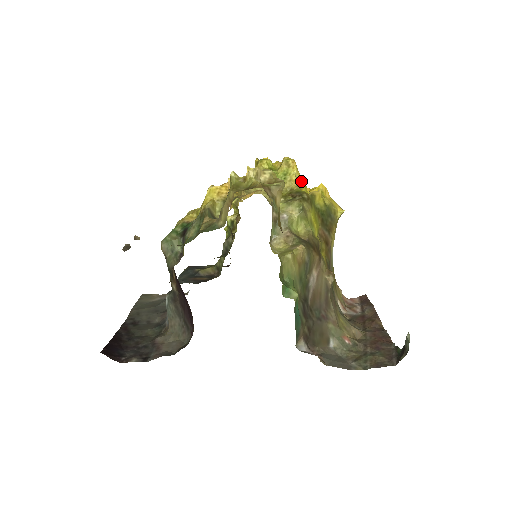
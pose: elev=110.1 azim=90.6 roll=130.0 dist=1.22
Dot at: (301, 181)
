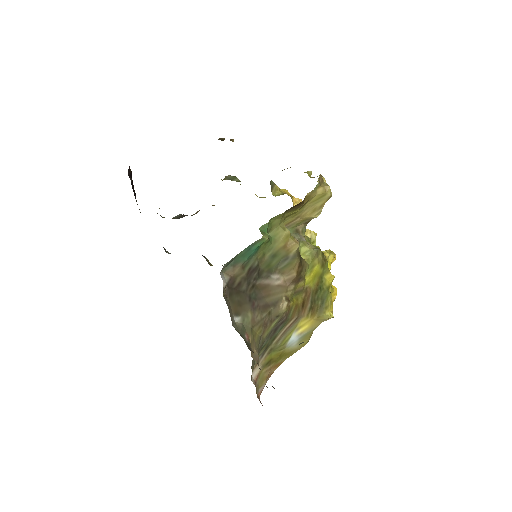
Dot at: (329, 263)
